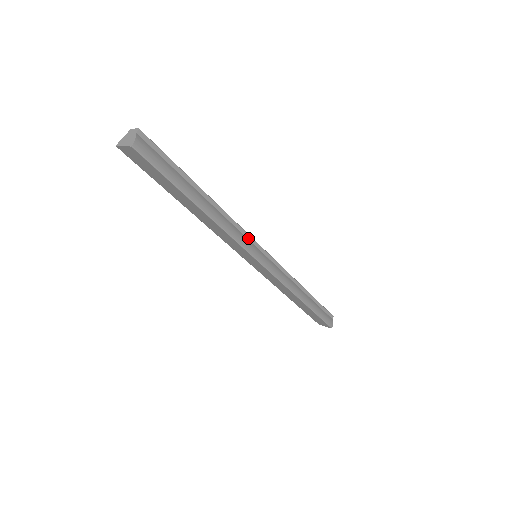
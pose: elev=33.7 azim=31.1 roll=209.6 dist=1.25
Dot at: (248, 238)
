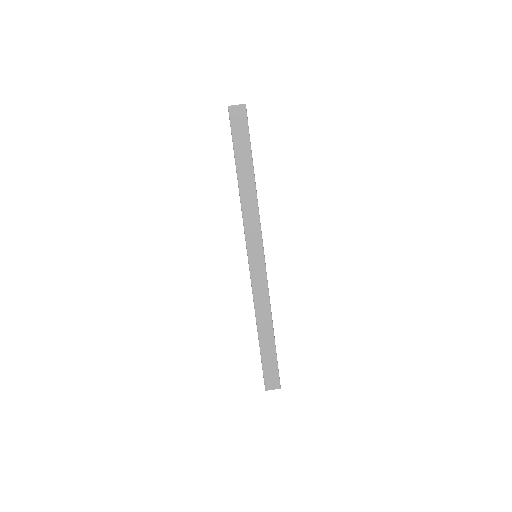
Dot at: occluded
